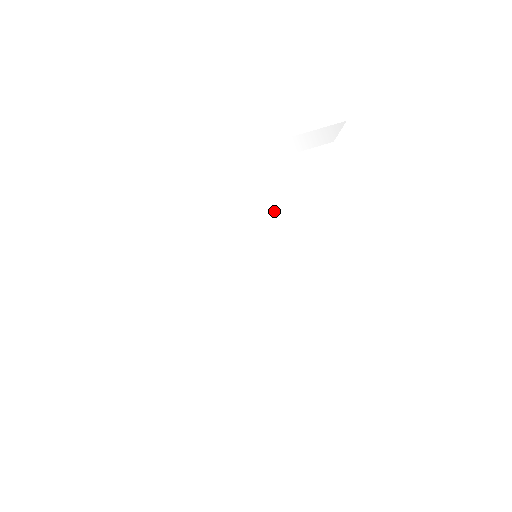
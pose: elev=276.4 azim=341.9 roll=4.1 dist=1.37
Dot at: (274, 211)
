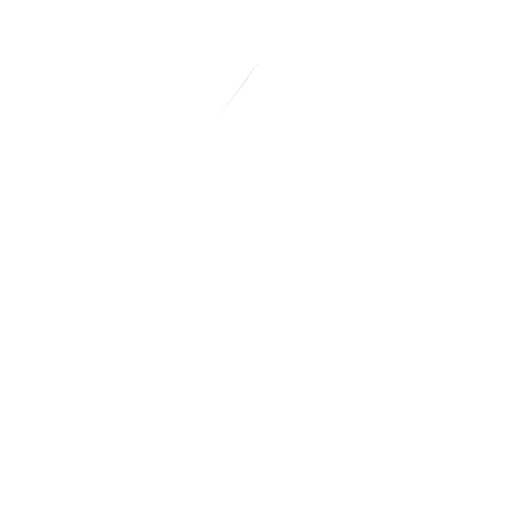
Dot at: (250, 209)
